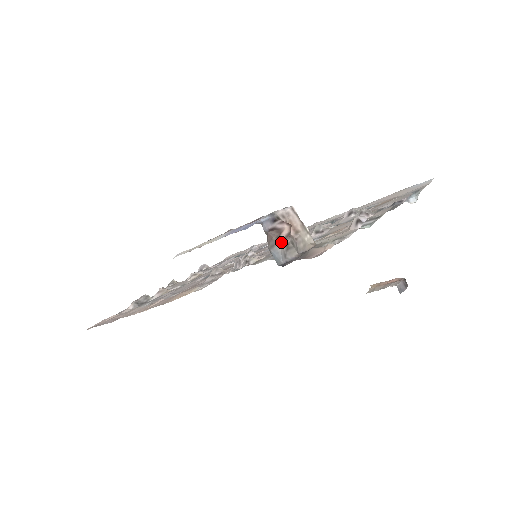
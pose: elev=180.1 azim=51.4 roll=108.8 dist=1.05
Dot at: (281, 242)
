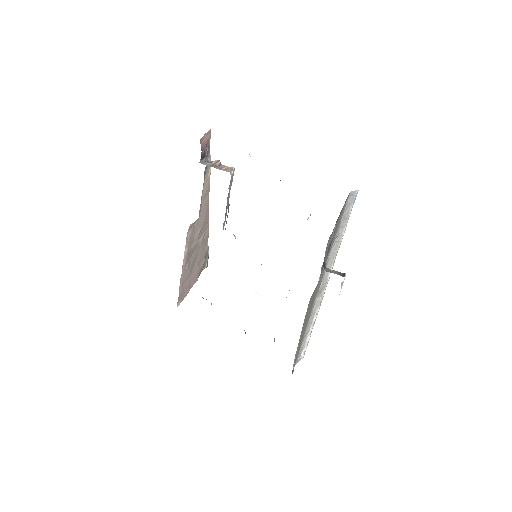
Dot at: (211, 163)
